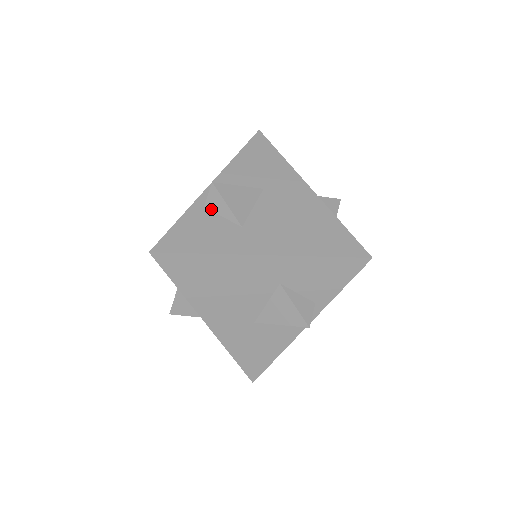
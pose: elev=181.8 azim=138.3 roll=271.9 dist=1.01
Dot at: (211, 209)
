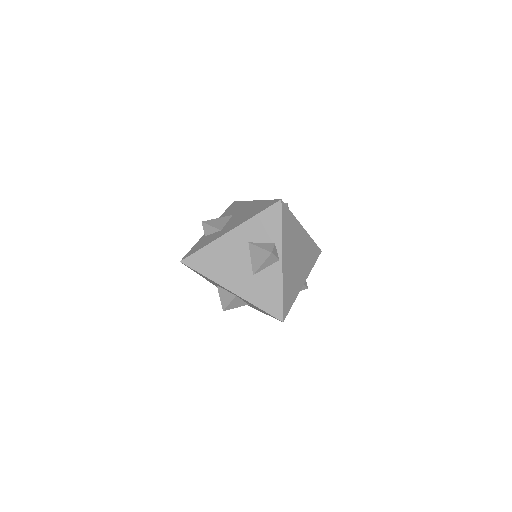
Dot at: (208, 234)
